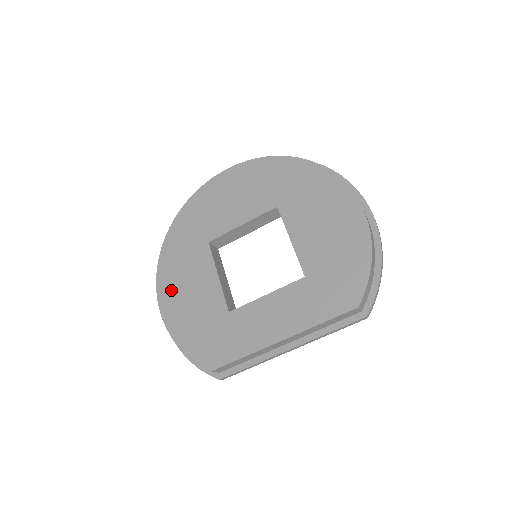
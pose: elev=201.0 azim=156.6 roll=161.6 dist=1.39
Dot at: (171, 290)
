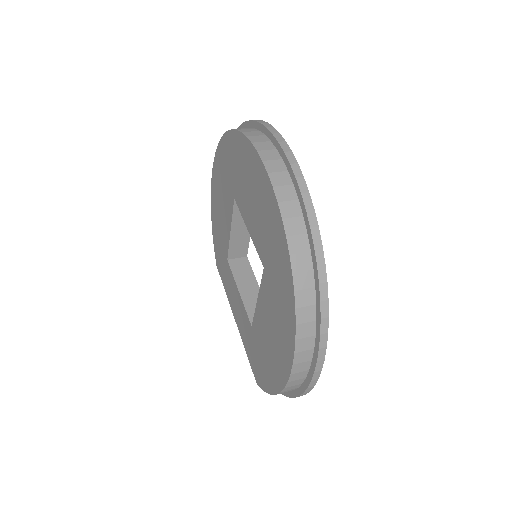
Dot at: (216, 186)
